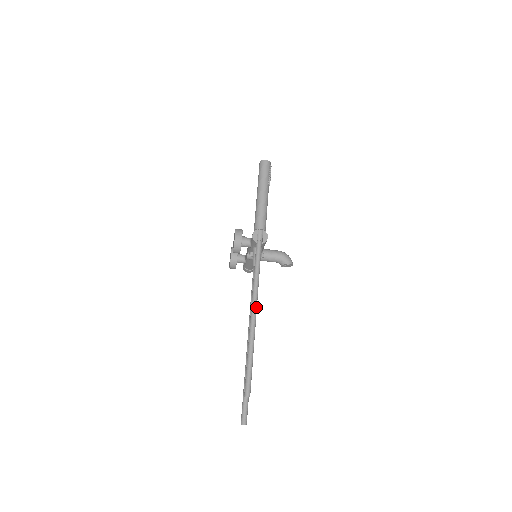
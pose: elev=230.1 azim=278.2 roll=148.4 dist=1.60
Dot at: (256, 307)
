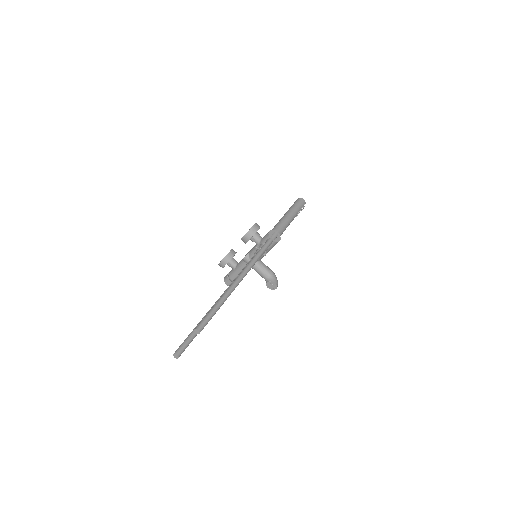
Dot at: (244, 276)
